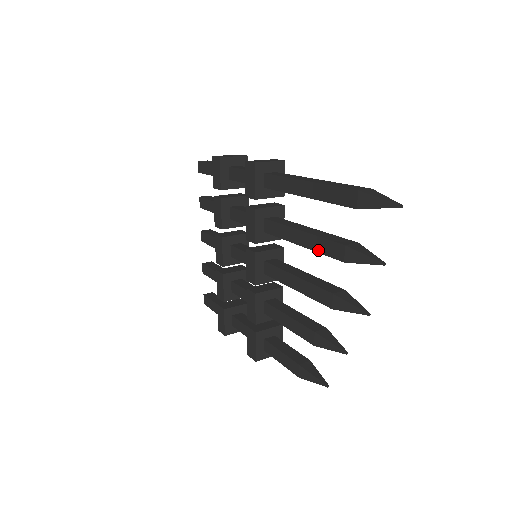
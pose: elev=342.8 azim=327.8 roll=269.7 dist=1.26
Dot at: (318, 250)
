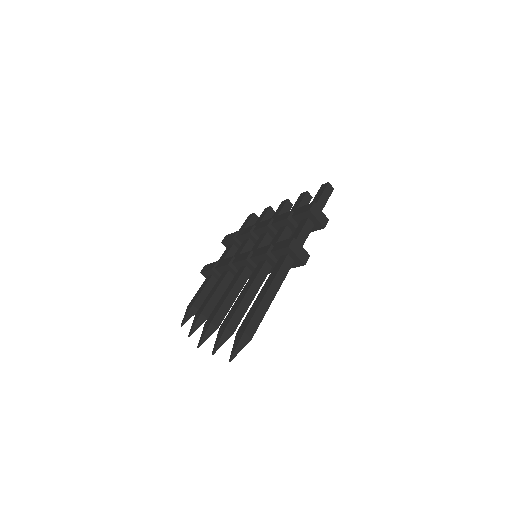
Dot at: (232, 308)
